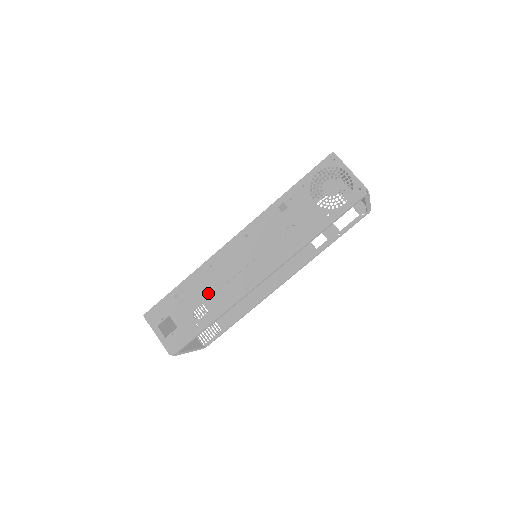
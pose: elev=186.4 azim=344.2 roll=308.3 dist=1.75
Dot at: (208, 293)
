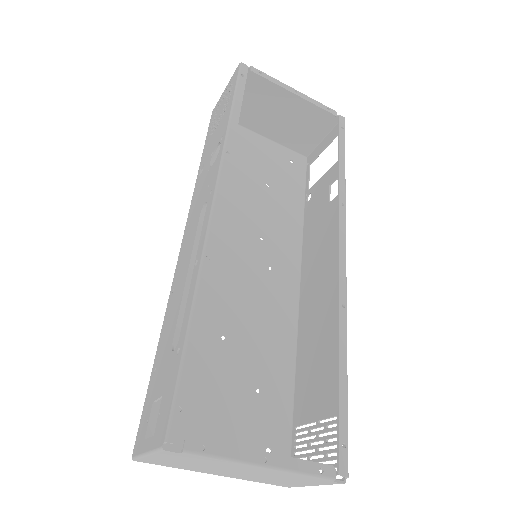
Dot at: (177, 308)
